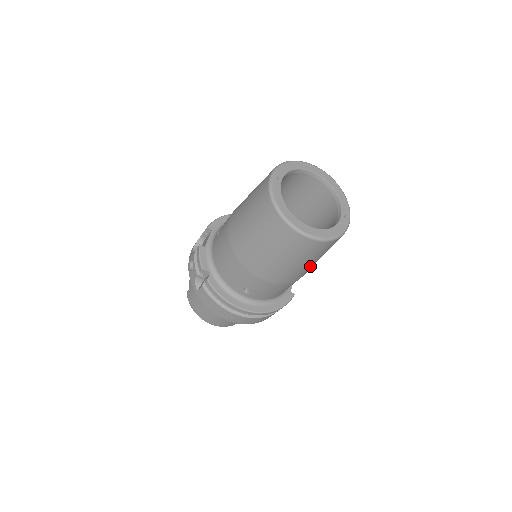
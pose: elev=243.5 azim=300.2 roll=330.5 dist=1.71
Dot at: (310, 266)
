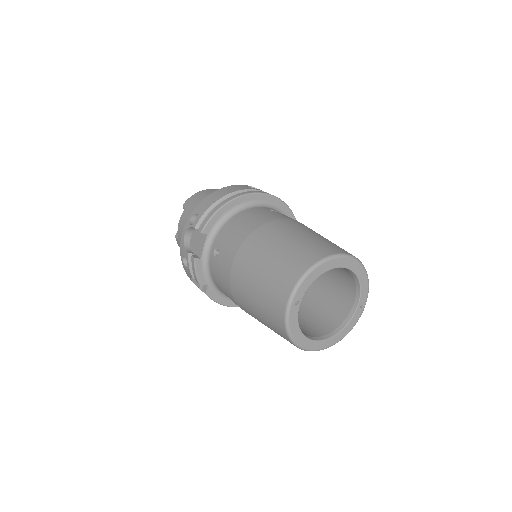
Dot at: occluded
